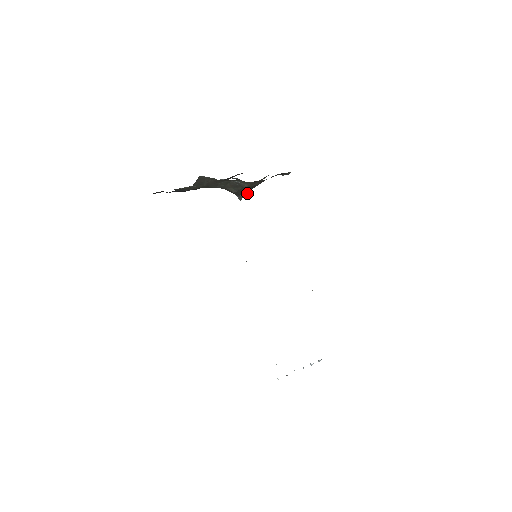
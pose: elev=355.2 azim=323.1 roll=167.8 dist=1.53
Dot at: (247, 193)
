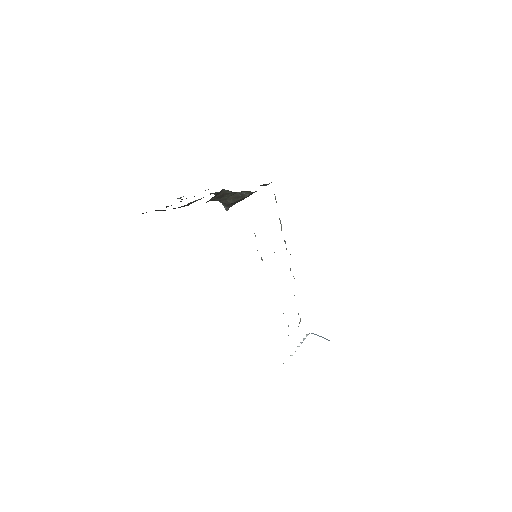
Dot at: occluded
